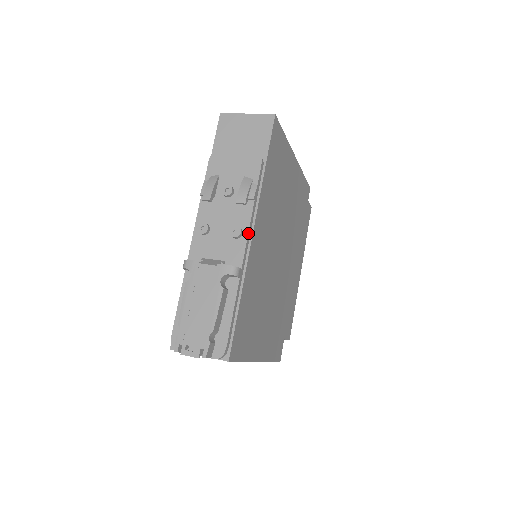
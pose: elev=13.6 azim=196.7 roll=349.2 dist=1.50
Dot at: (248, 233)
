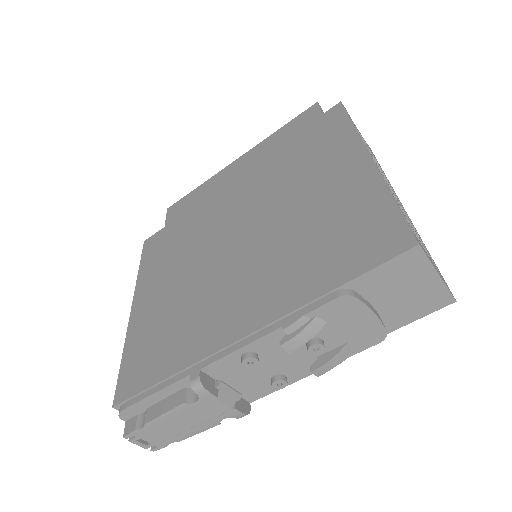
Dot at: occluded
